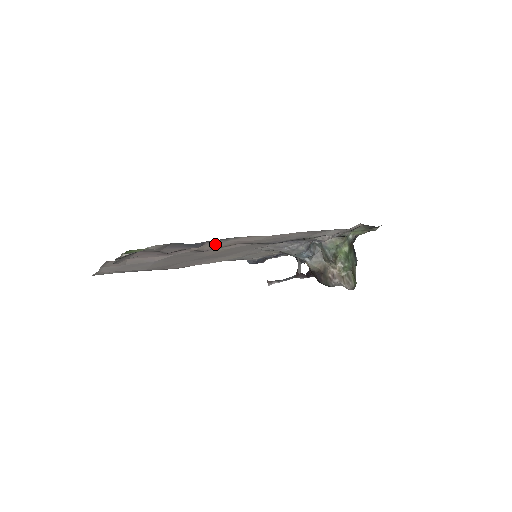
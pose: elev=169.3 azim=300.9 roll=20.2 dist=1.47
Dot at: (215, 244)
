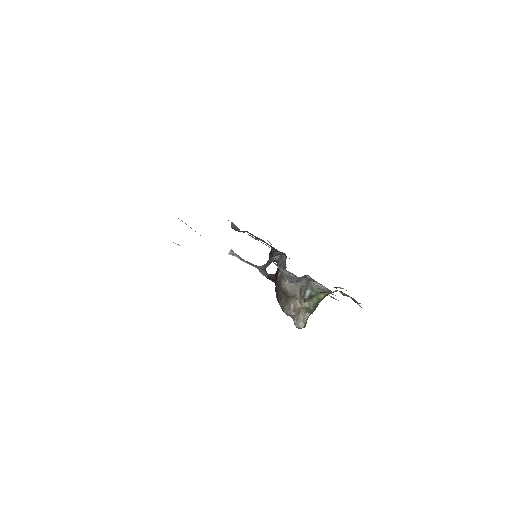
Dot at: occluded
